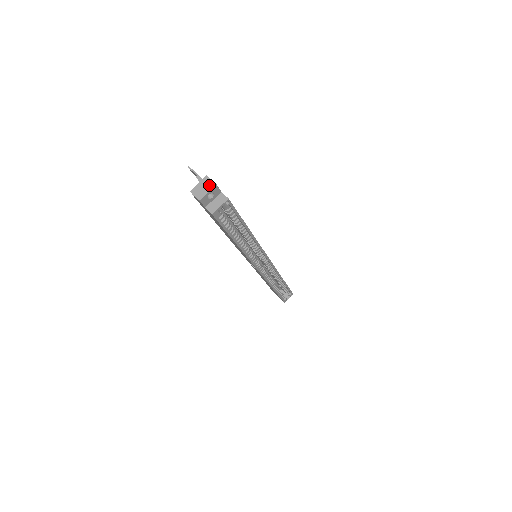
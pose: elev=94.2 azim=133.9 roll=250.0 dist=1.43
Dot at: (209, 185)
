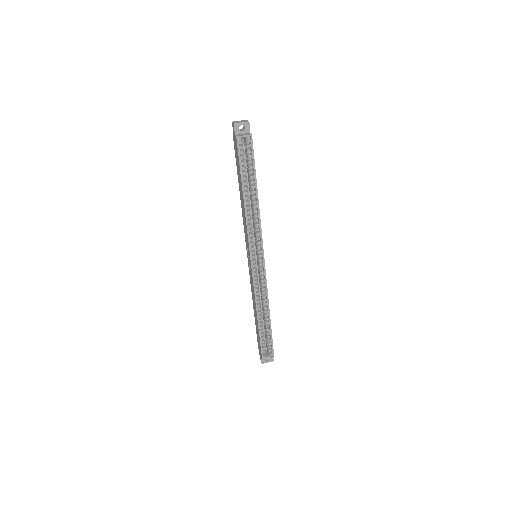
Dot at: (245, 121)
